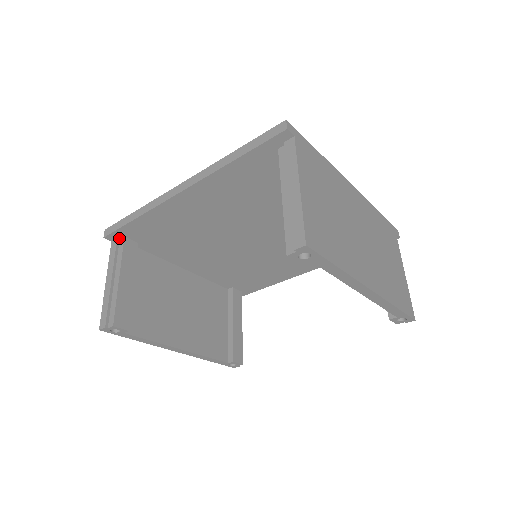
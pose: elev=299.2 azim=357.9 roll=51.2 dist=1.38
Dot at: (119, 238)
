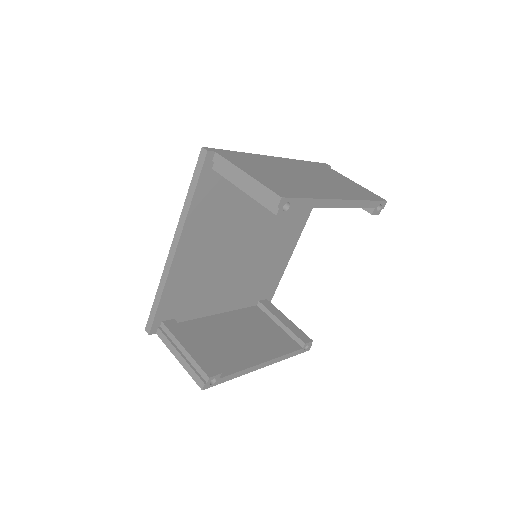
Dot at: (159, 326)
